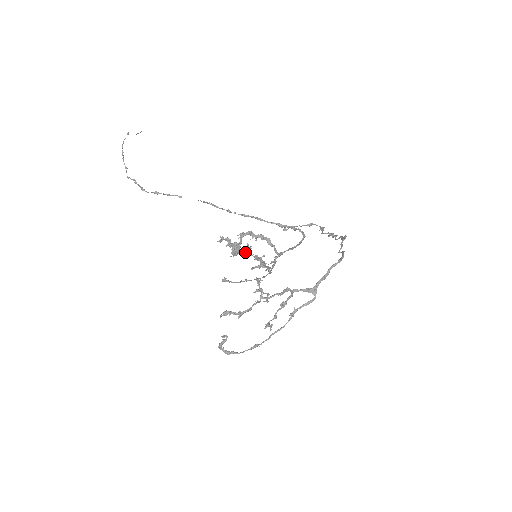
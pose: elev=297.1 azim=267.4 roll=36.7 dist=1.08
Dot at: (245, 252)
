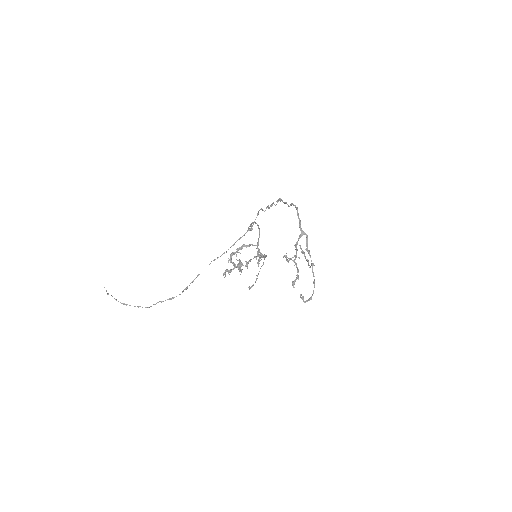
Dot at: occluded
